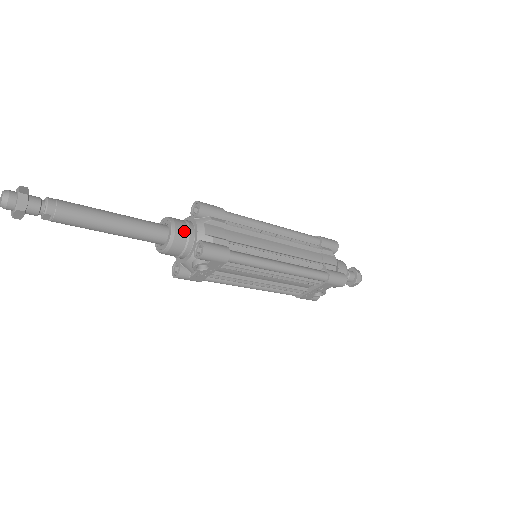
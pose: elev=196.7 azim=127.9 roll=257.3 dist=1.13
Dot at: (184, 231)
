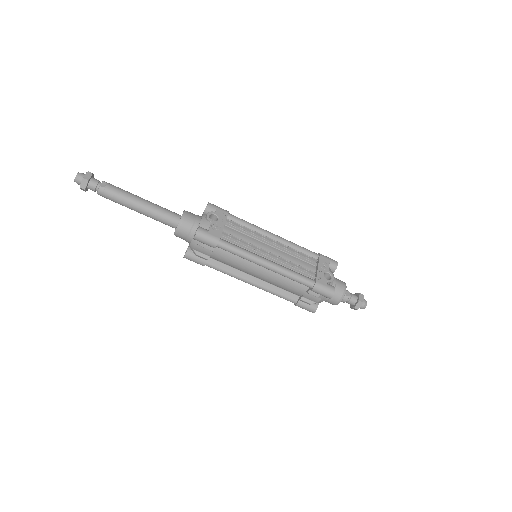
Dot at: occluded
